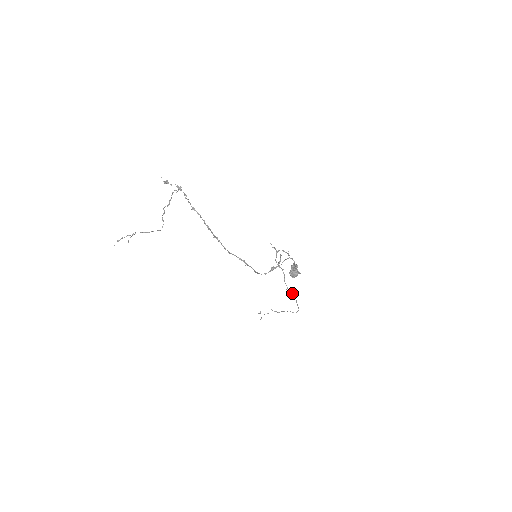
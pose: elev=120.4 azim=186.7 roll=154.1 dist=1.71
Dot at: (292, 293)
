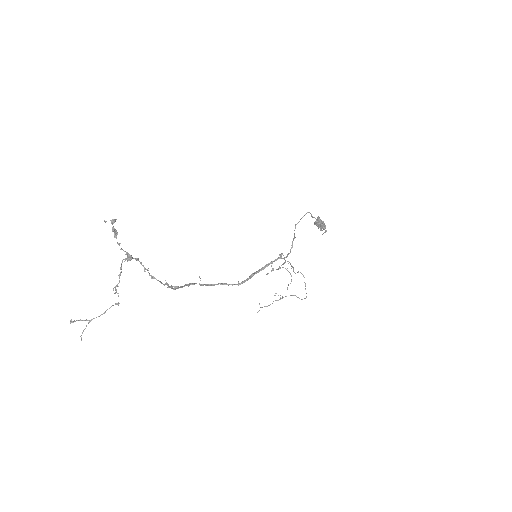
Dot at: (303, 275)
